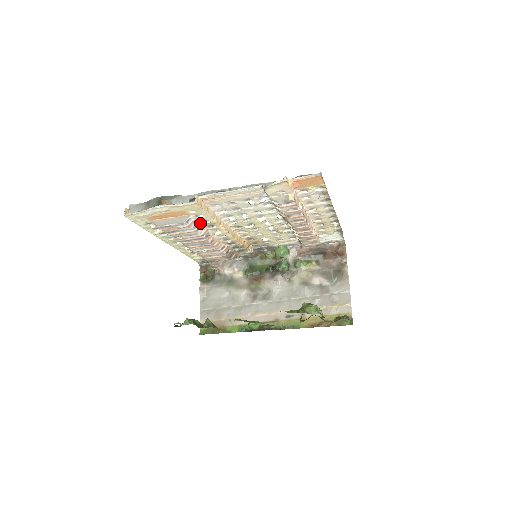
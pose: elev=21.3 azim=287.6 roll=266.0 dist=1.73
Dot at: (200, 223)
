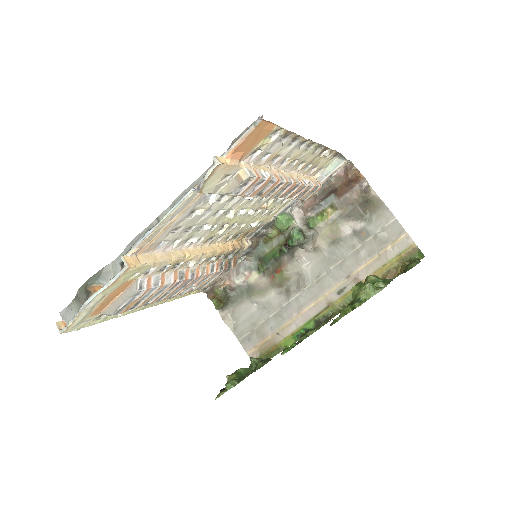
Dot at: (159, 274)
